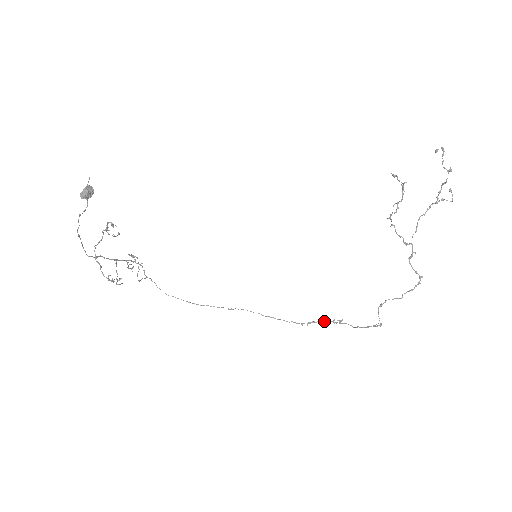
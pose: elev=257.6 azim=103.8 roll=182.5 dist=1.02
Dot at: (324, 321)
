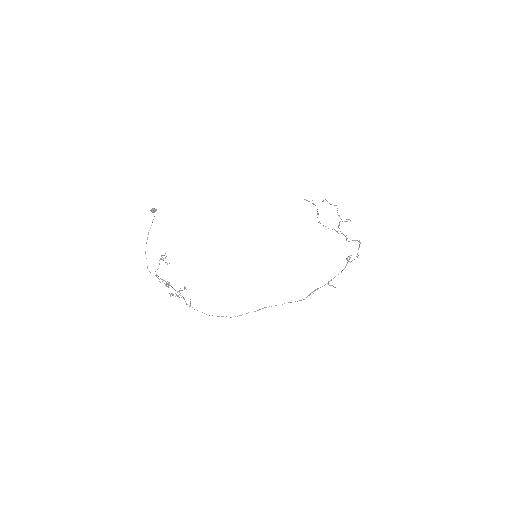
Dot at: (322, 286)
